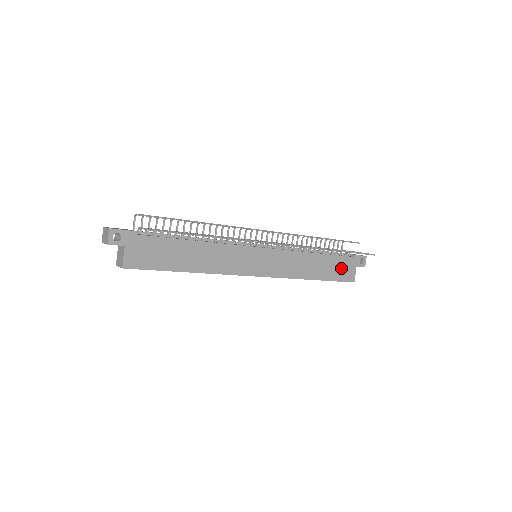
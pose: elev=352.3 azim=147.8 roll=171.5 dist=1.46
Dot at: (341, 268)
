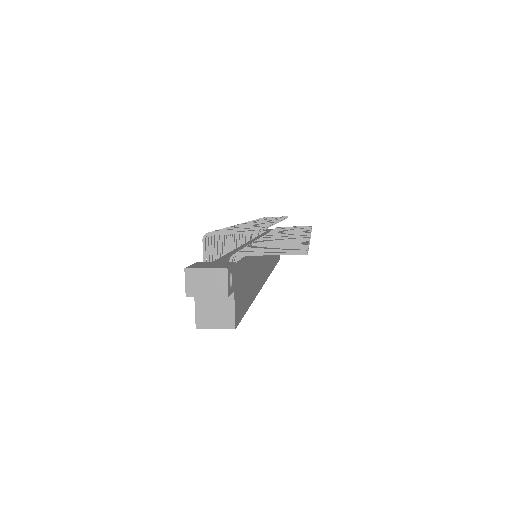
Dot at: occluded
